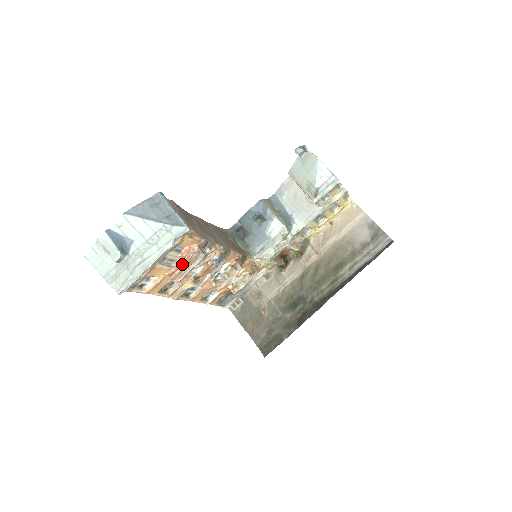
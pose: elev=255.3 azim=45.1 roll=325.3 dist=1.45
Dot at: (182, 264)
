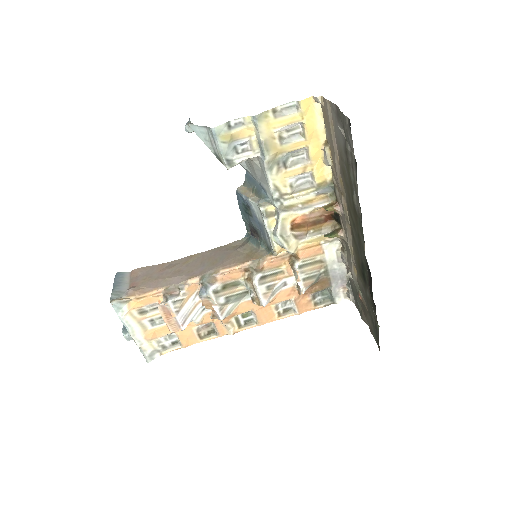
Dot at: occluded
